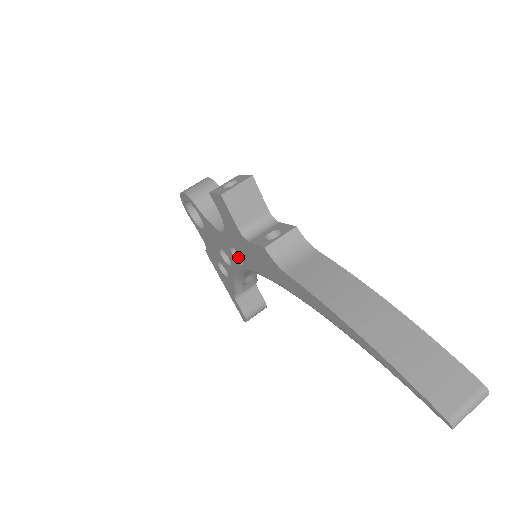
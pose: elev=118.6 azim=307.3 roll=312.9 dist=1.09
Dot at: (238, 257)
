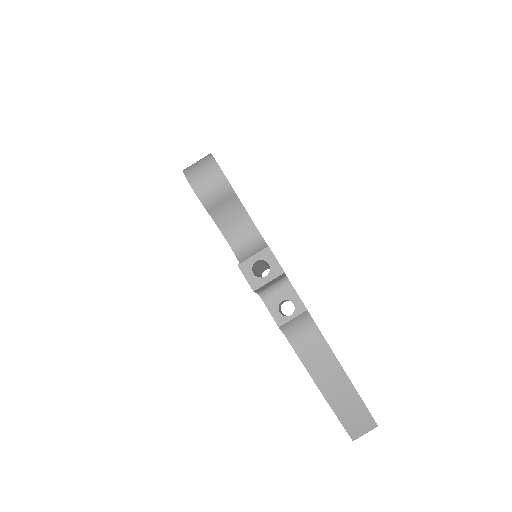
Dot at: occluded
